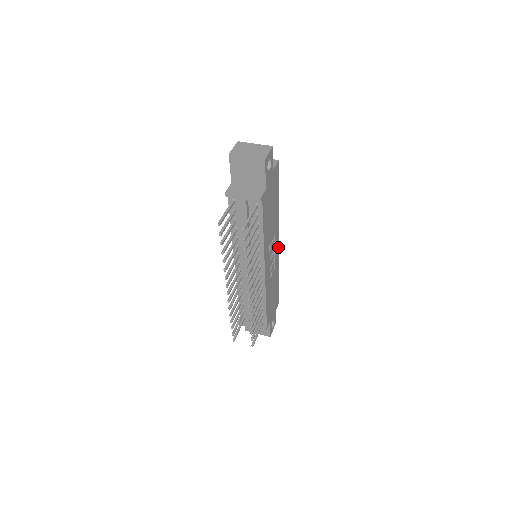
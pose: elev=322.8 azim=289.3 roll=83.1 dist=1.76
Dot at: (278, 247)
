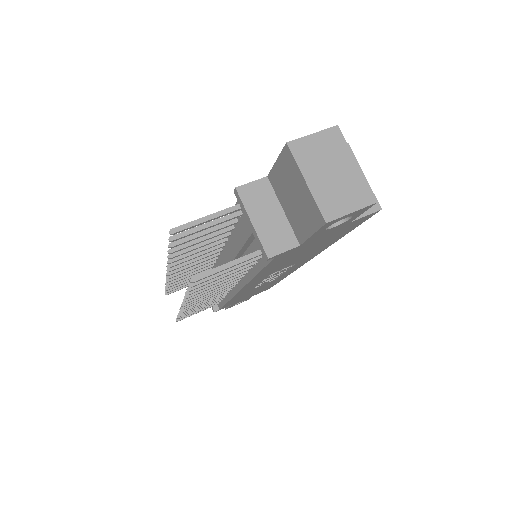
Dot at: (301, 265)
